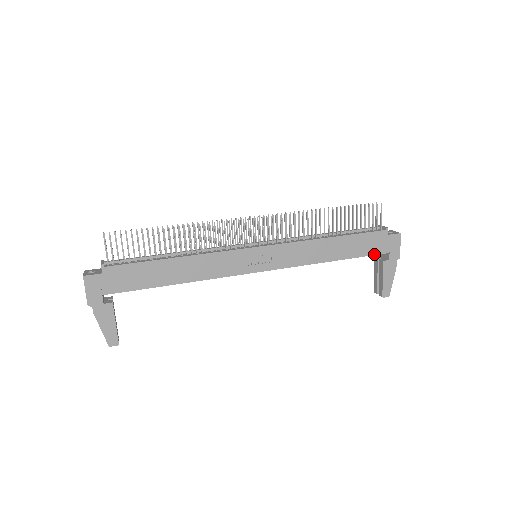
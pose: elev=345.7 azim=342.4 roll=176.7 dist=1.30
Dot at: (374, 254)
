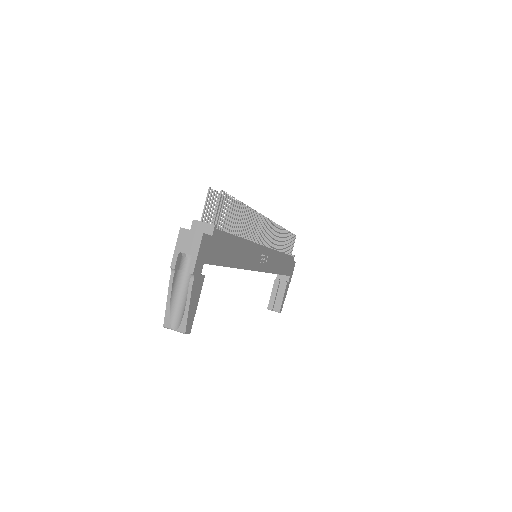
Dot at: (287, 275)
